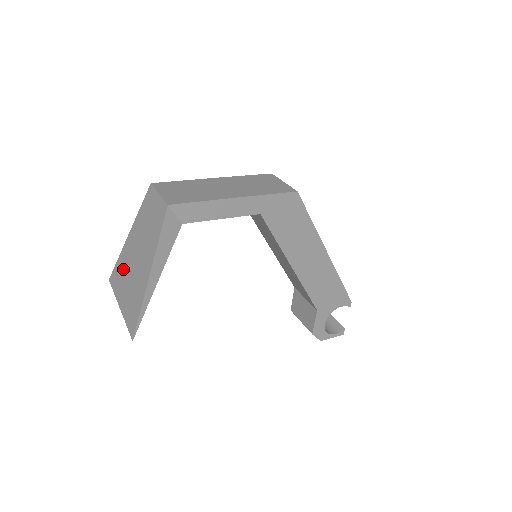
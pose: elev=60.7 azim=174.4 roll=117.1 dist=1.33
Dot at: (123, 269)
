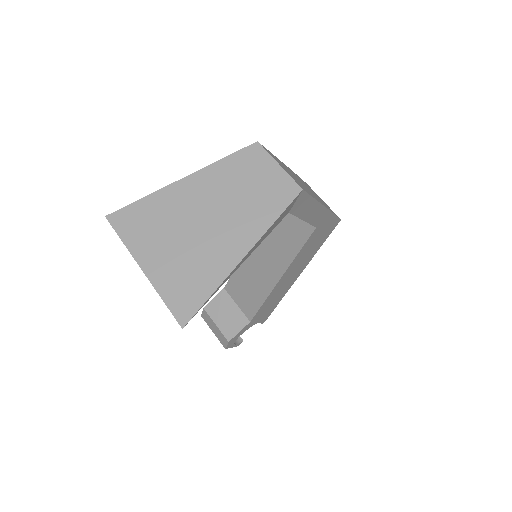
Dot at: (160, 219)
